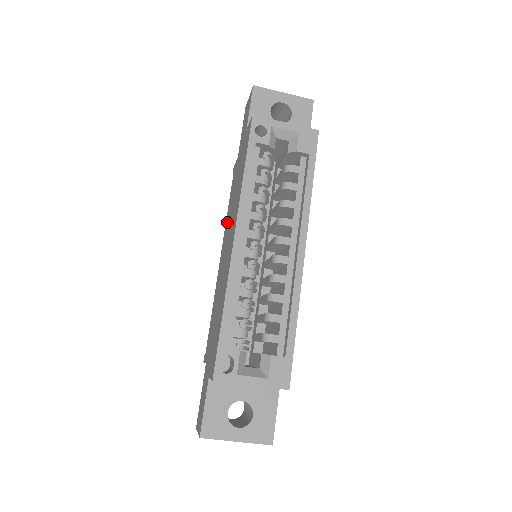
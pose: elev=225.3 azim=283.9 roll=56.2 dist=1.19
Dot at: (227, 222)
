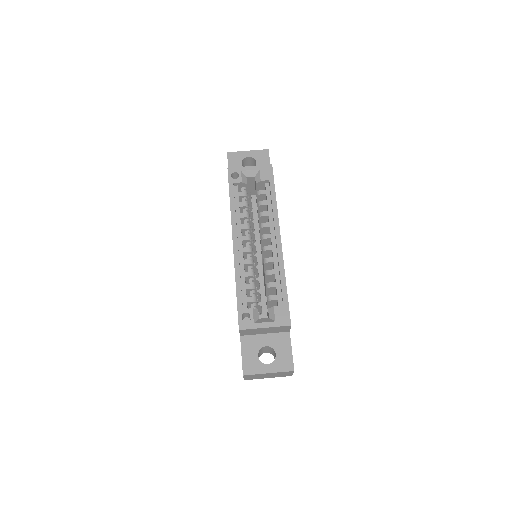
Dot at: occluded
